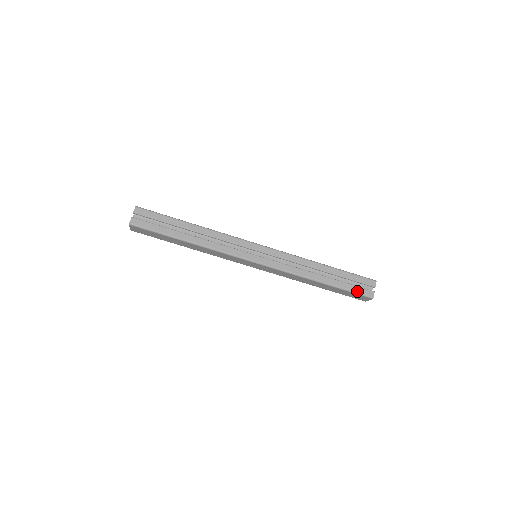
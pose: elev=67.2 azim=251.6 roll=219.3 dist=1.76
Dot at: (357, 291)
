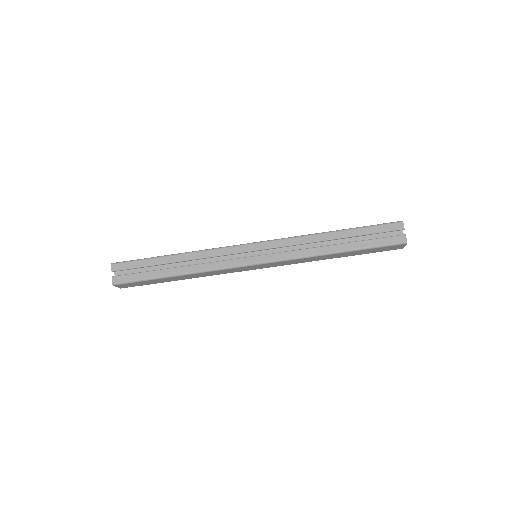
Dot at: (384, 243)
